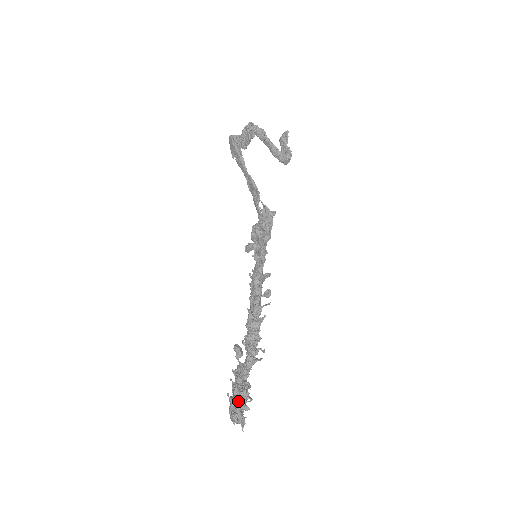
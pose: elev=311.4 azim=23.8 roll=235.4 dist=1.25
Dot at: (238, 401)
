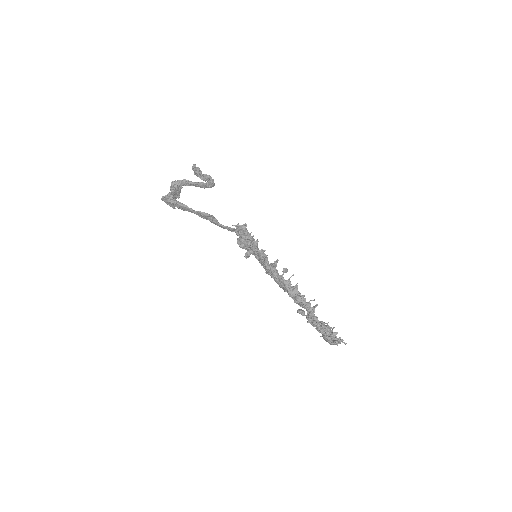
Dot at: (328, 334)
